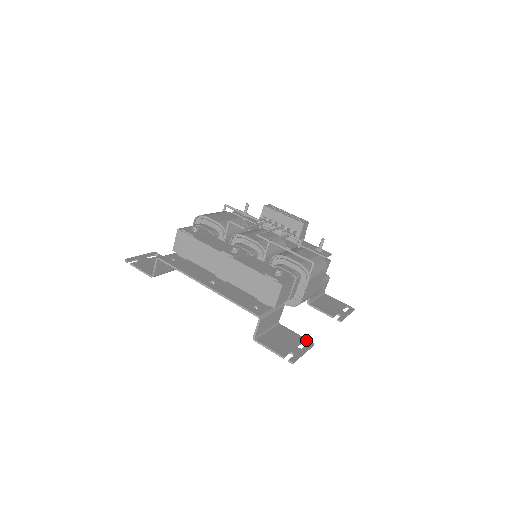
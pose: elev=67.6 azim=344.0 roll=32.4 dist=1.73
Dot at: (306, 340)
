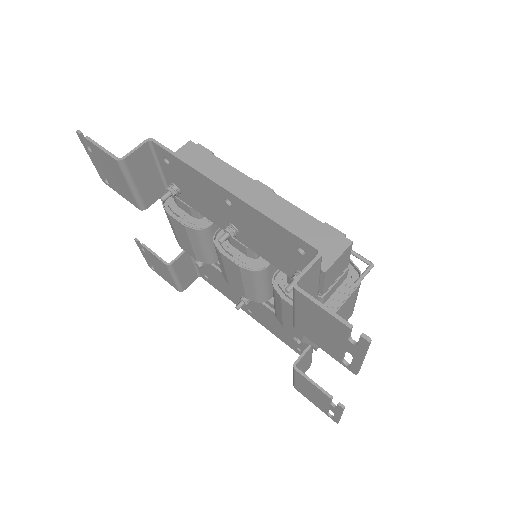
Dot at: occluded
